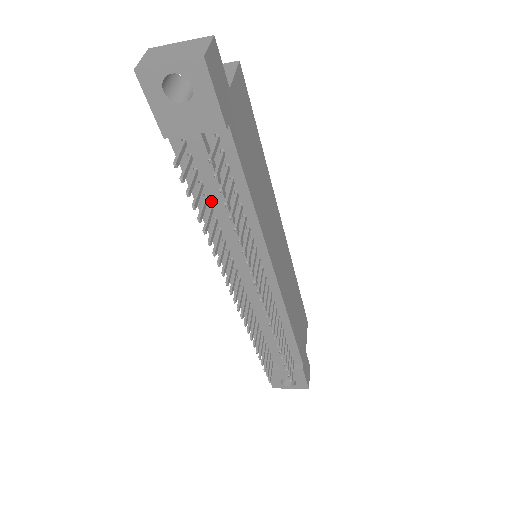
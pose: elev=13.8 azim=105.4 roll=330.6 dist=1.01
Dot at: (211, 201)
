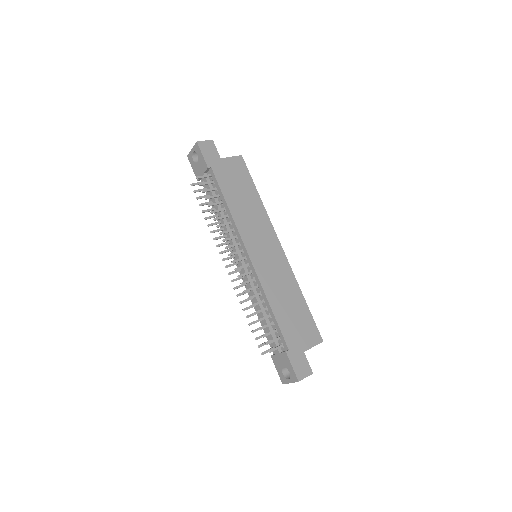
Dot at: occluded
